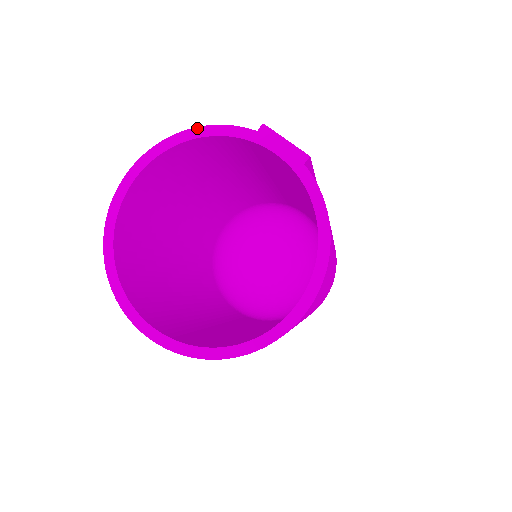
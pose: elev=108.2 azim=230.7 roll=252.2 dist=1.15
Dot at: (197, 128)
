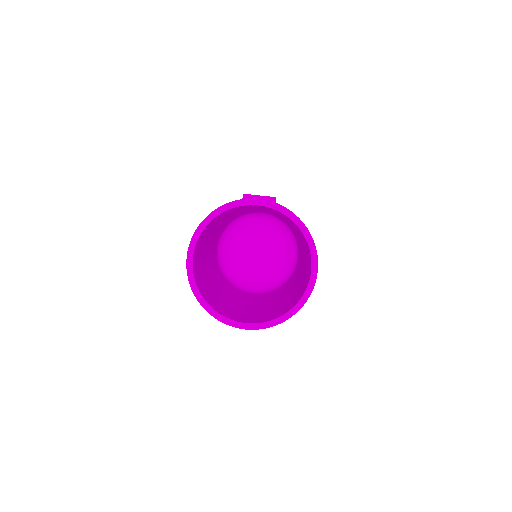
Dot at: (210, 214)
